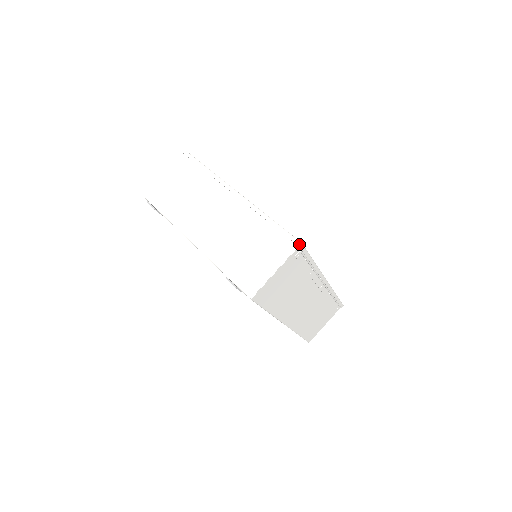
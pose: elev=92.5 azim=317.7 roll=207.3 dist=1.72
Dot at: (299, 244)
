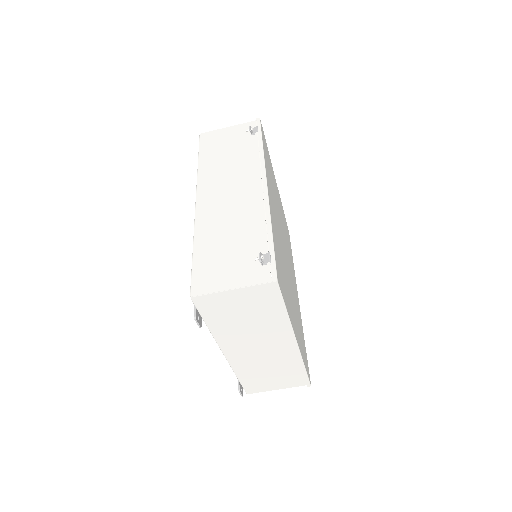
Dot at: (309, 386)
